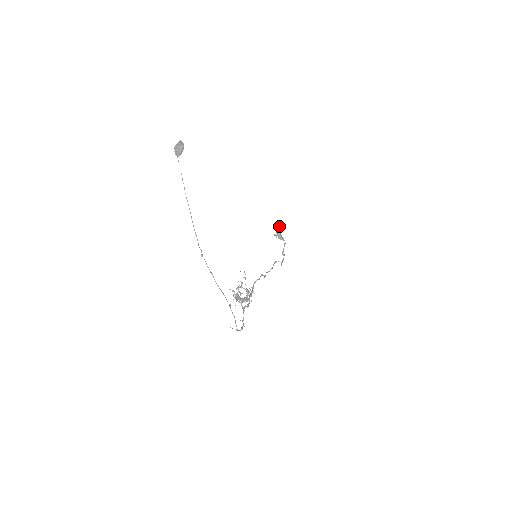
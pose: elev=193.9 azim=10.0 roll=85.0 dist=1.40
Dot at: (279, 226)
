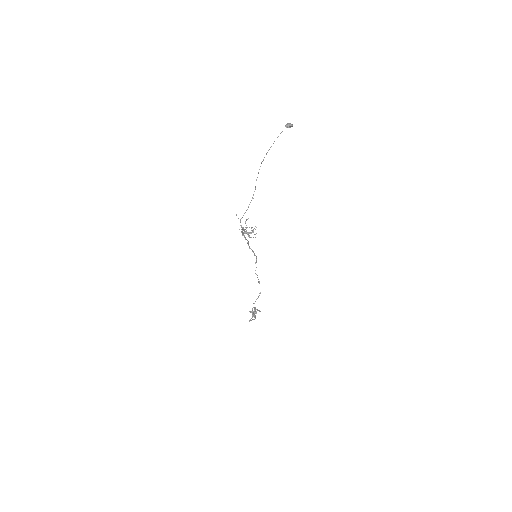
Dot at: (258, 310)
